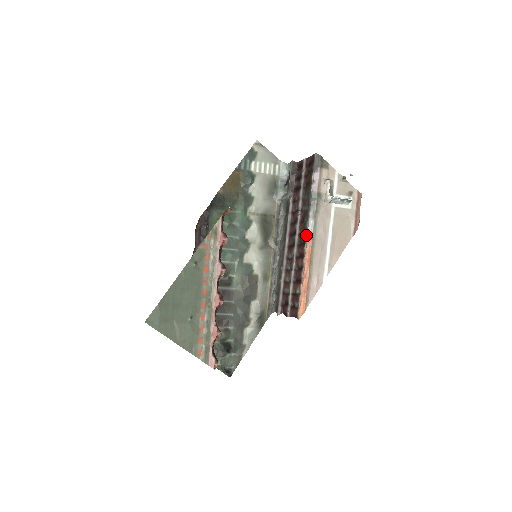
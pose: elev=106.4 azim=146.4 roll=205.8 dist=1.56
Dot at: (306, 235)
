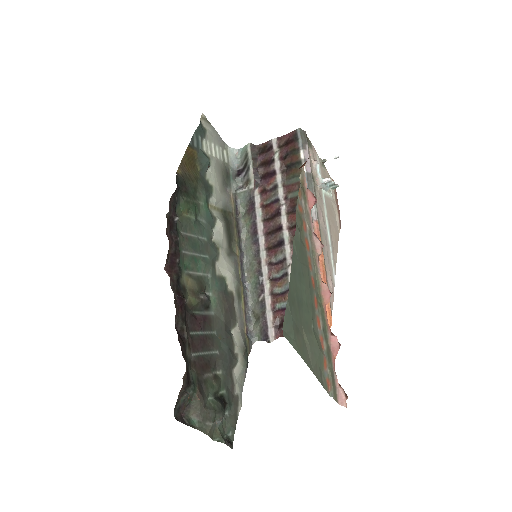
Dot at: occluded
